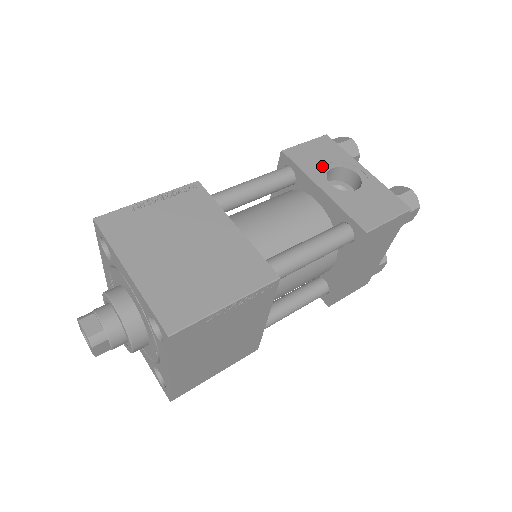
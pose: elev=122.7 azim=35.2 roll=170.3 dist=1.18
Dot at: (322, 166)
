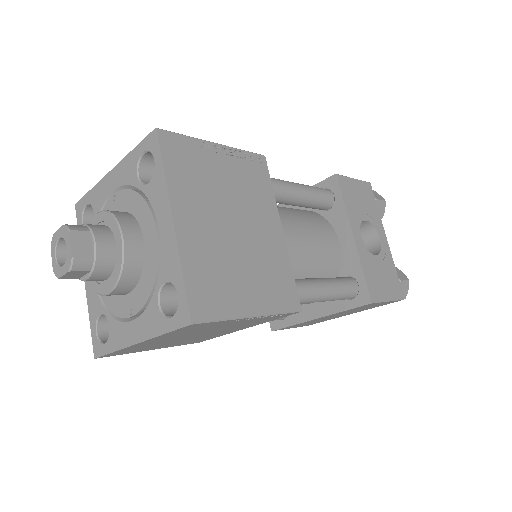
Dot at: (360, 213)
